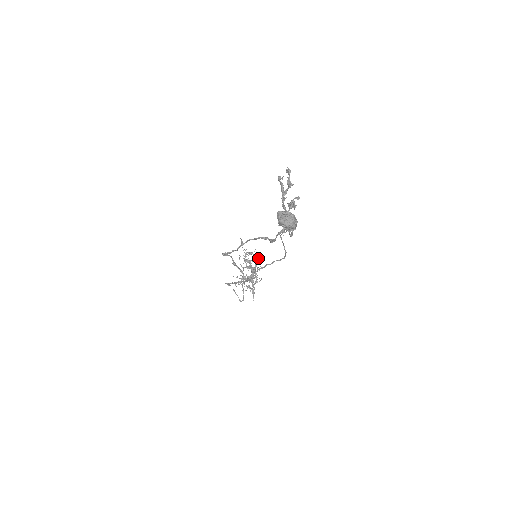
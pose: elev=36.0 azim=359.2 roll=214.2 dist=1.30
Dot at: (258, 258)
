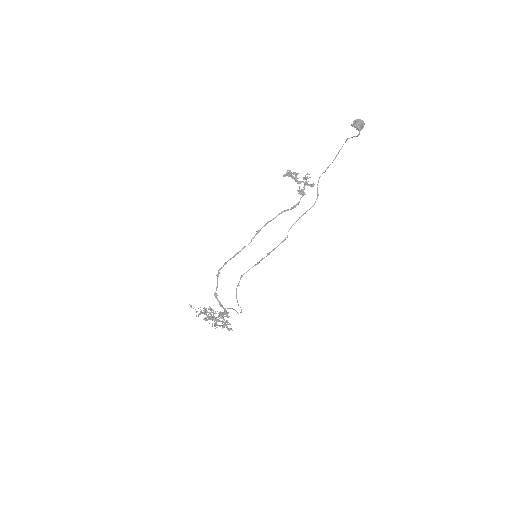
Dot at: (208, 319)
